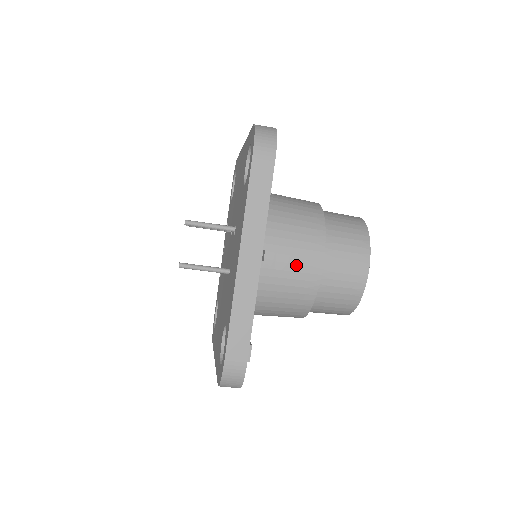
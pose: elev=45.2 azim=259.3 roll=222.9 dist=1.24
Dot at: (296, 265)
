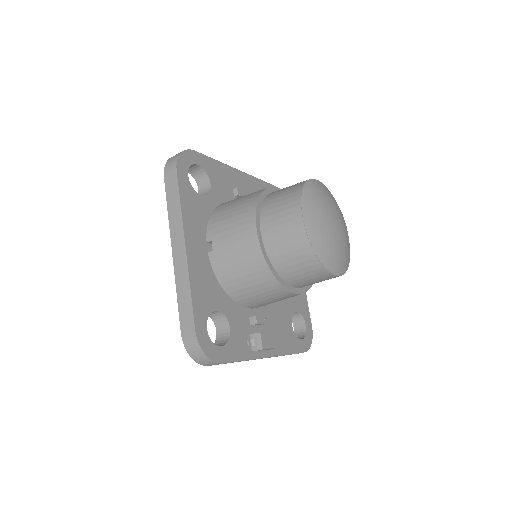
Dot at: (236, 242)
